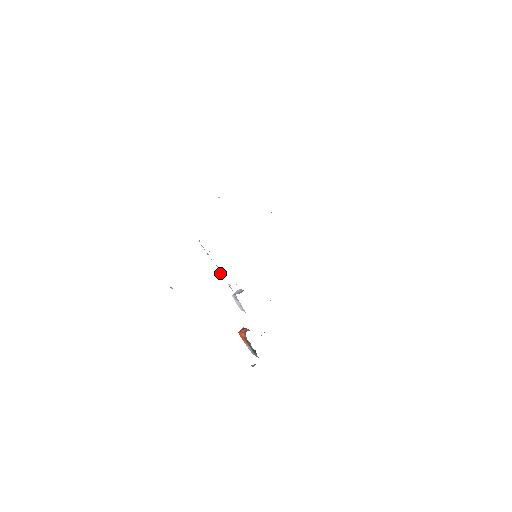
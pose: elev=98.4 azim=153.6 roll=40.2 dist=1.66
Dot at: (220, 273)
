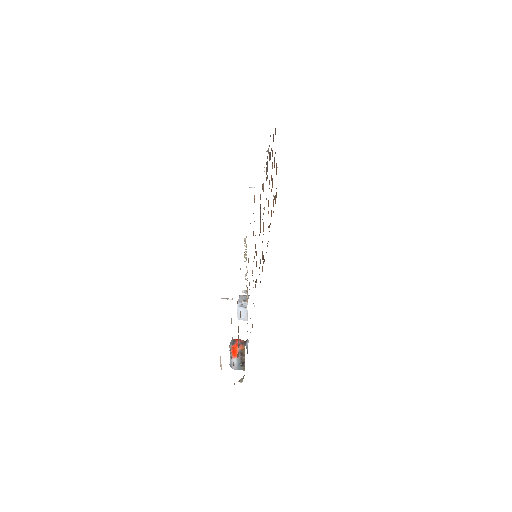
Dot at: occluded
